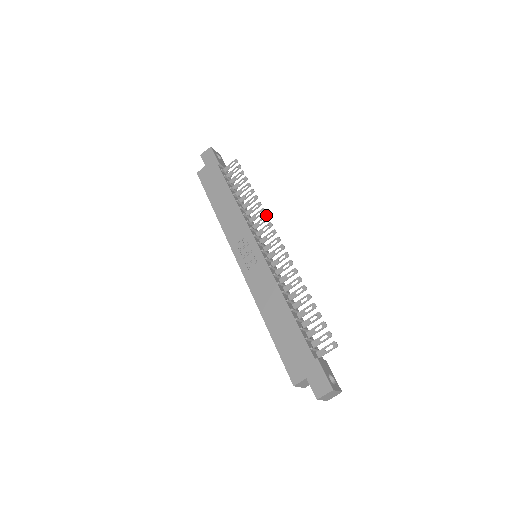
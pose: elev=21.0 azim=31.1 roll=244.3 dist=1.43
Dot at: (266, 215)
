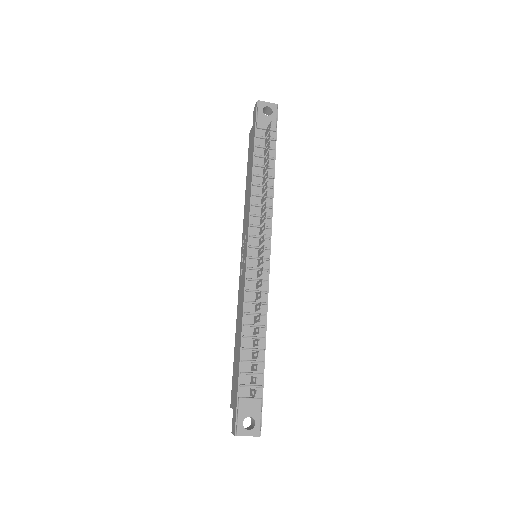
Dot at: (265, 212)
